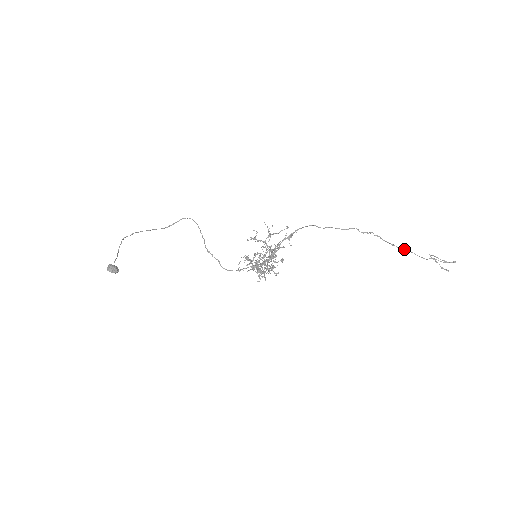
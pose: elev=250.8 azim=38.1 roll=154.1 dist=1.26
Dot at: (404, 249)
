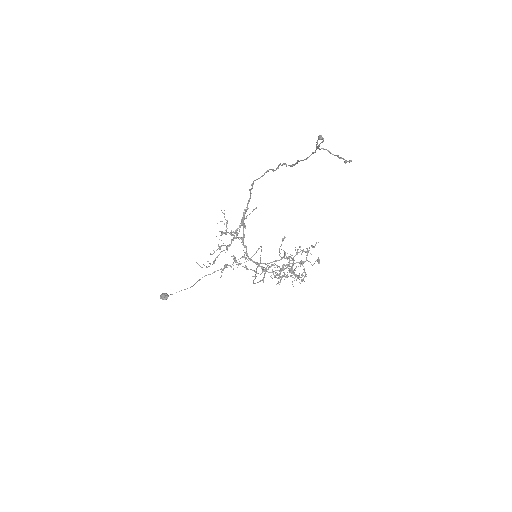
Dot at: (296, 163)
